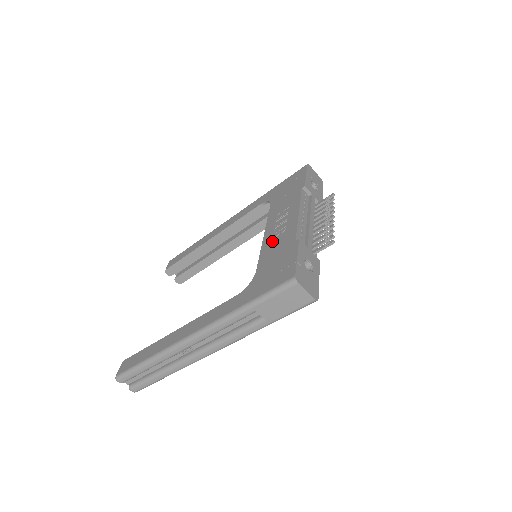
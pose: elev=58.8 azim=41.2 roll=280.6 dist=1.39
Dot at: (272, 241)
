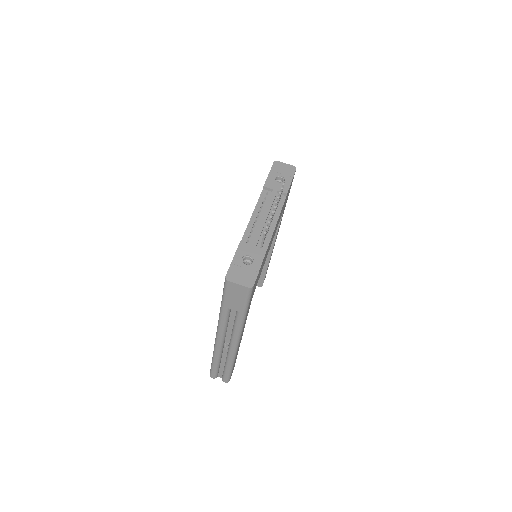
Dot at: occluded
